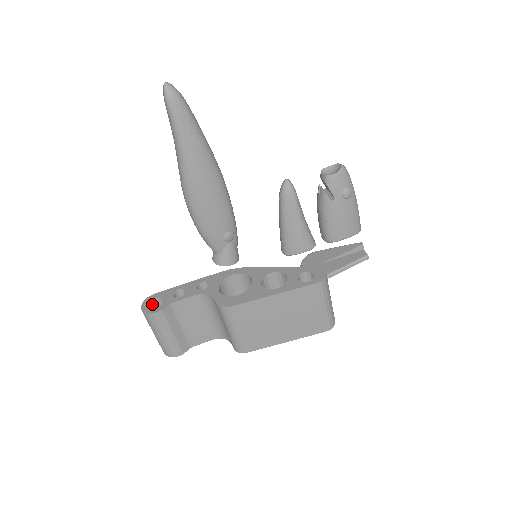
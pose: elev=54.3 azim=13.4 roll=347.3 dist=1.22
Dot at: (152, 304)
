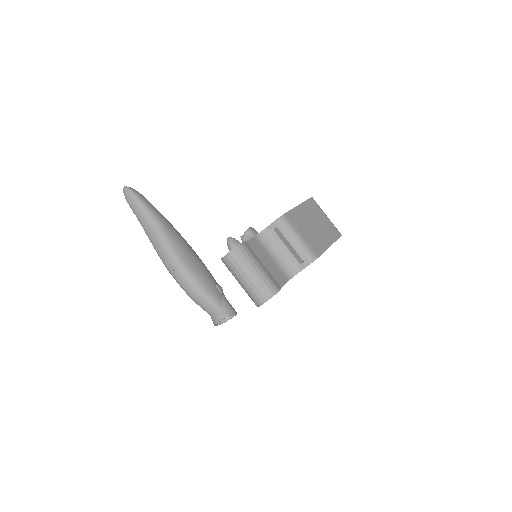
Dot at: occluded
